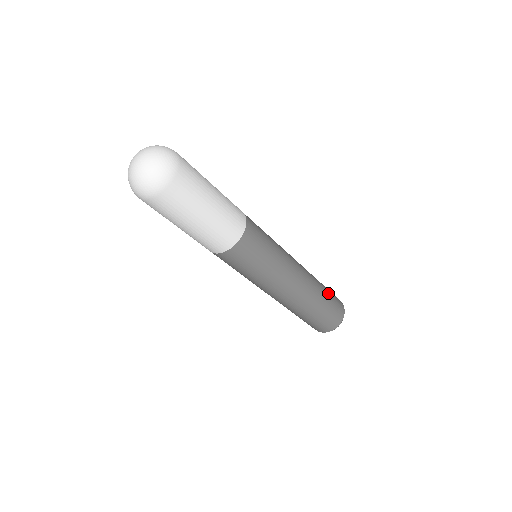
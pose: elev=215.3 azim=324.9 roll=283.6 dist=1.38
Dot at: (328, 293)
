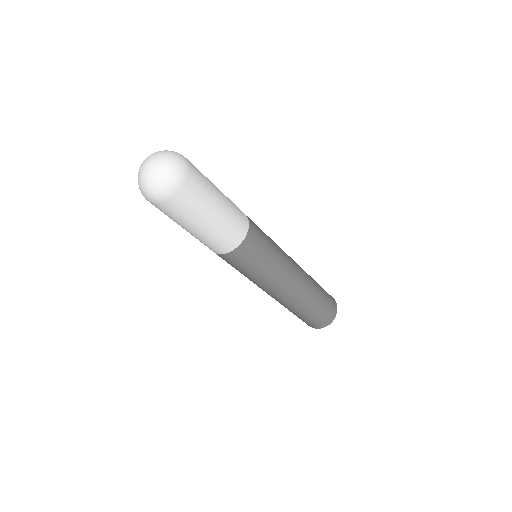
Dot at: (322, 302)
